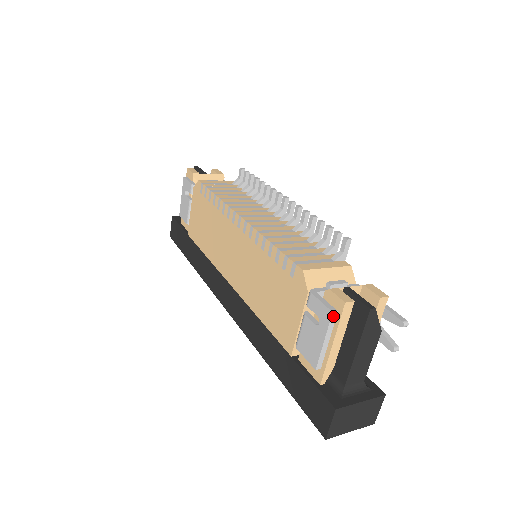
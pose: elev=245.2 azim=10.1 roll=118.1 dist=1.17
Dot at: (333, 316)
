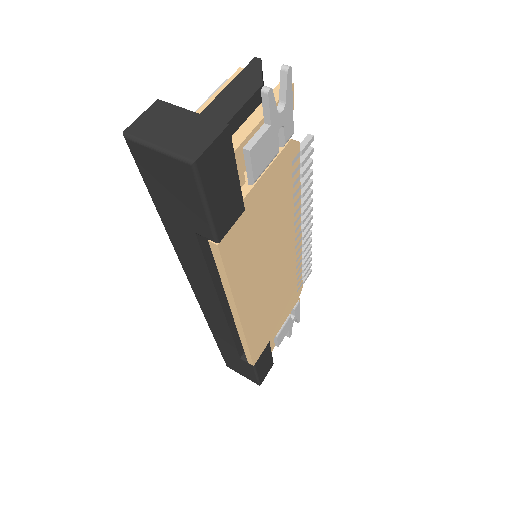
Dot at: (226, 83)
